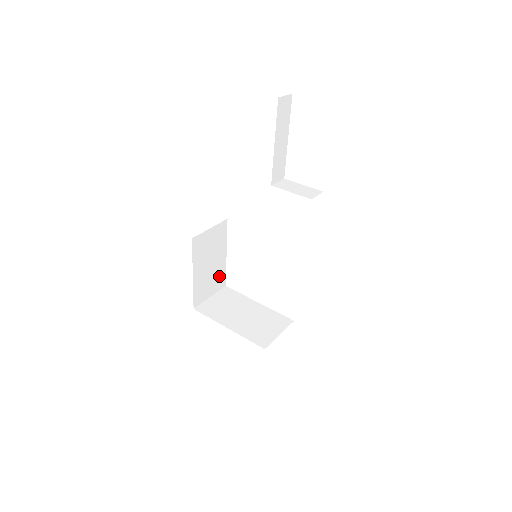
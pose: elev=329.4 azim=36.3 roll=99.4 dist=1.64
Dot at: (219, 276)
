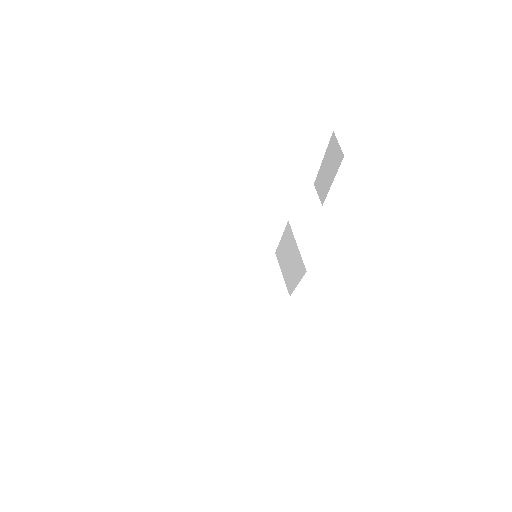
Dot at: occluded
